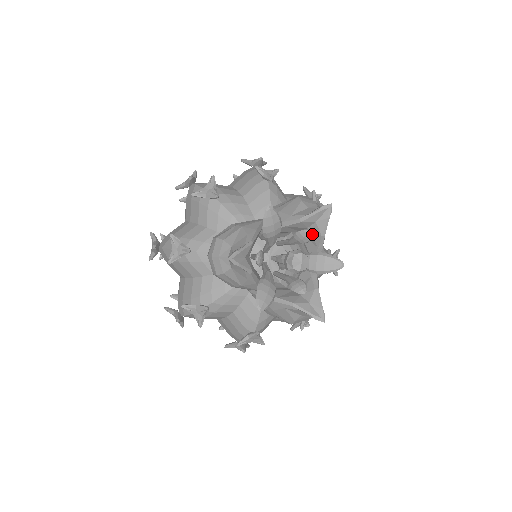
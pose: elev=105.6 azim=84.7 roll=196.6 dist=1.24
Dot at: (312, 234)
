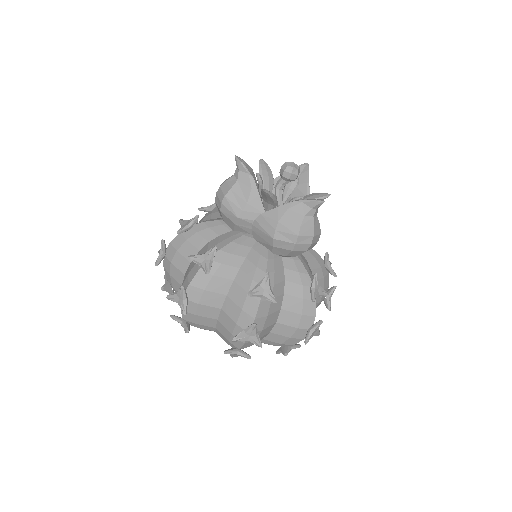
Dot at: (299, 187)
